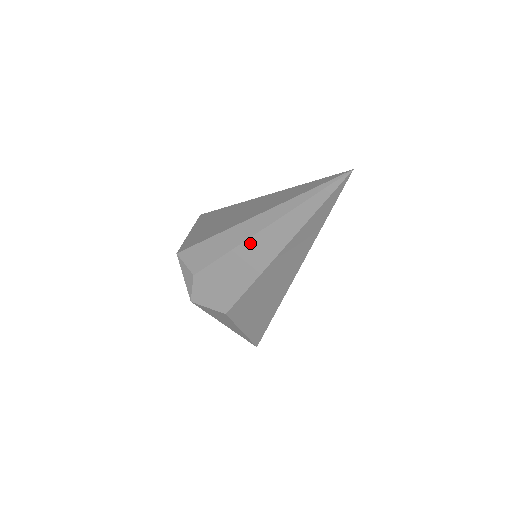
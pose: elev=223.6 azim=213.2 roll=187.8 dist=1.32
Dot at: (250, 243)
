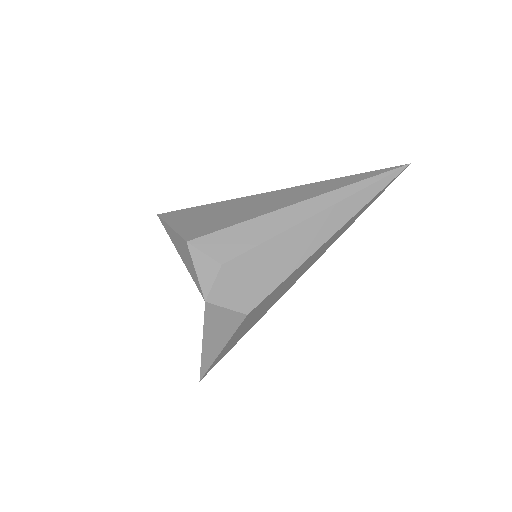
Dot at: (303, 226)
